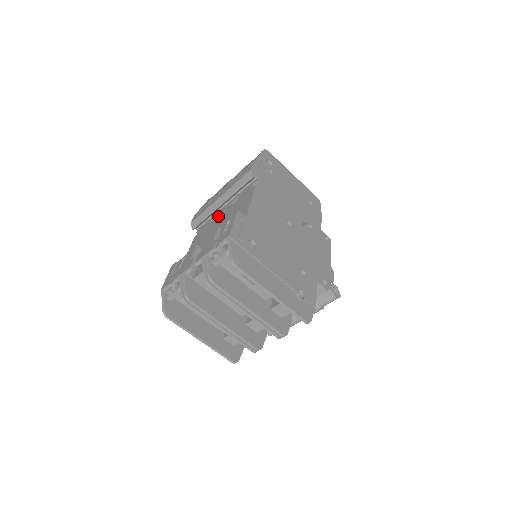
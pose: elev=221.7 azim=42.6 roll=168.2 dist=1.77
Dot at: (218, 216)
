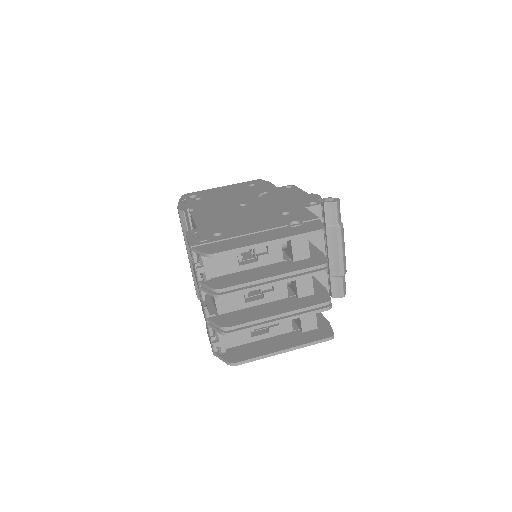
Dot at: occluded
